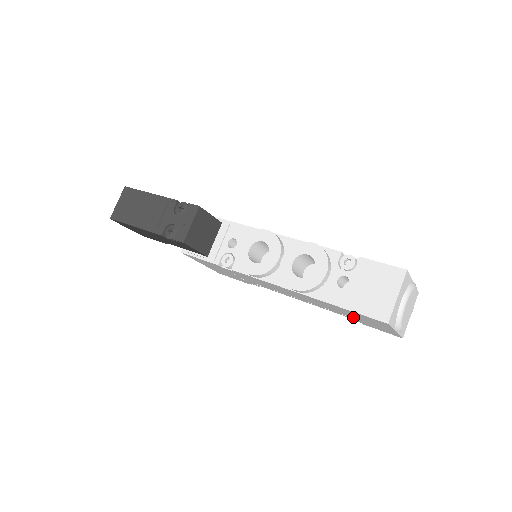
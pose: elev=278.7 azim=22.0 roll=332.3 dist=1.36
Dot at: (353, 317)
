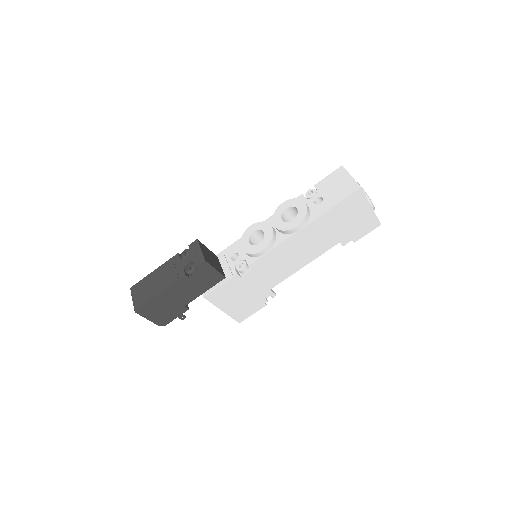
Dot at: (344, 229)
